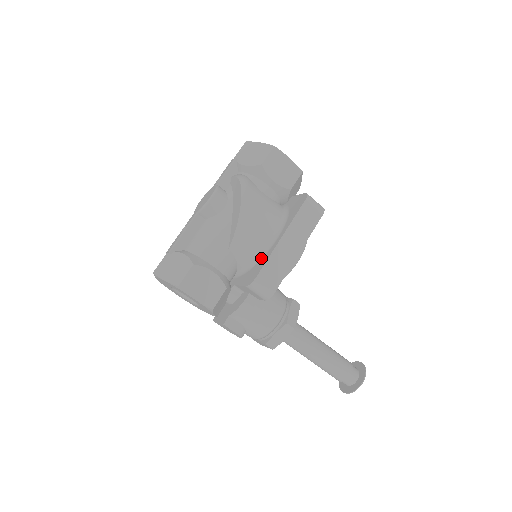
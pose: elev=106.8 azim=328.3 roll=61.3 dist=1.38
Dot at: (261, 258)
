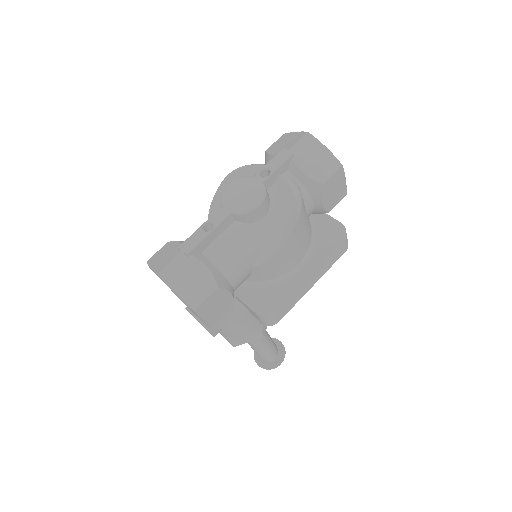
Dot at: (278, 283)
